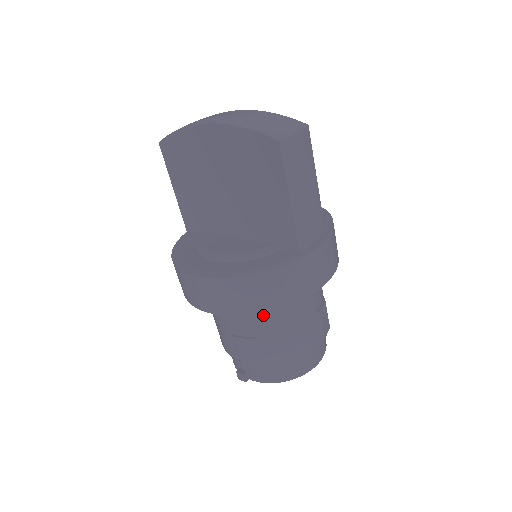
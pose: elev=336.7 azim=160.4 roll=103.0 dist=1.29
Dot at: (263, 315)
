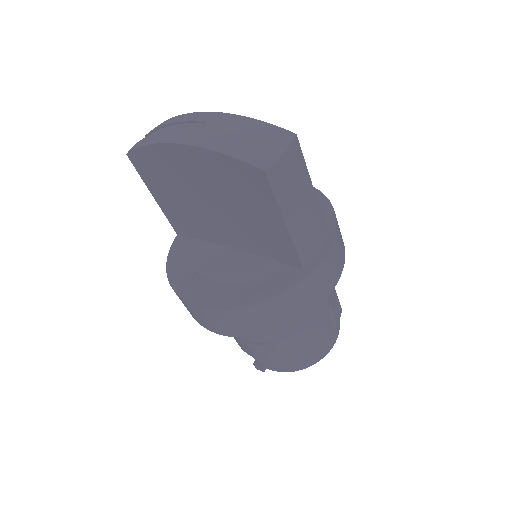
Dot at: occluded
